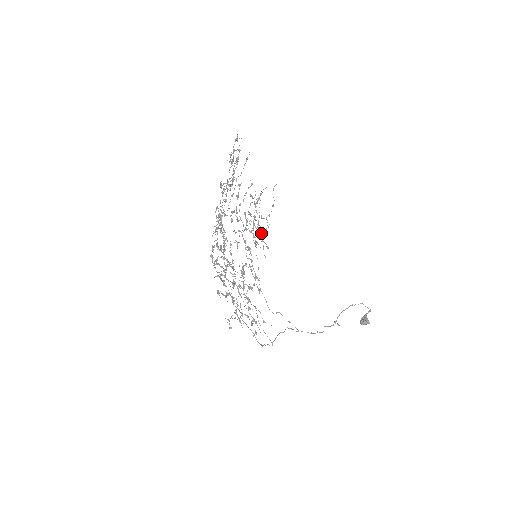
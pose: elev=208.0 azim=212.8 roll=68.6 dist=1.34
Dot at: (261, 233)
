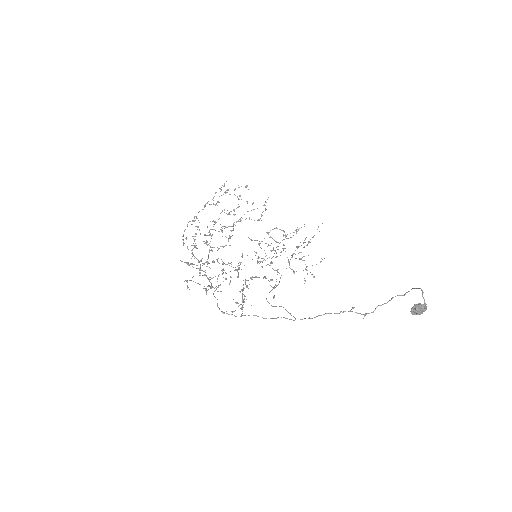
Dot at: (305, 264)
